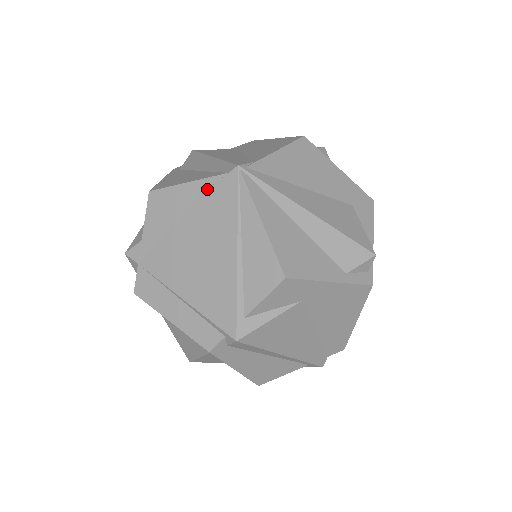
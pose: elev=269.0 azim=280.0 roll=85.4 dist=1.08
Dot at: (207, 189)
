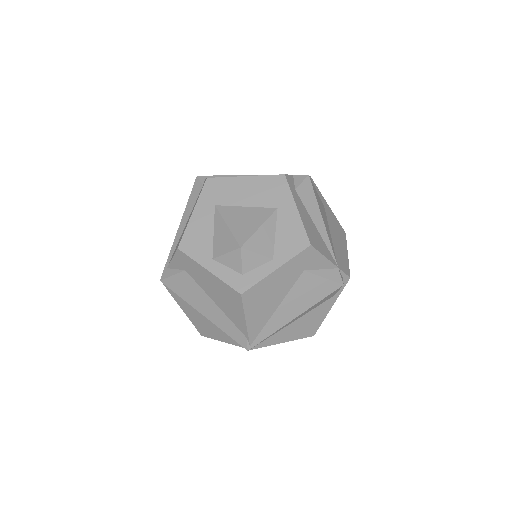
Dot at: occluded
